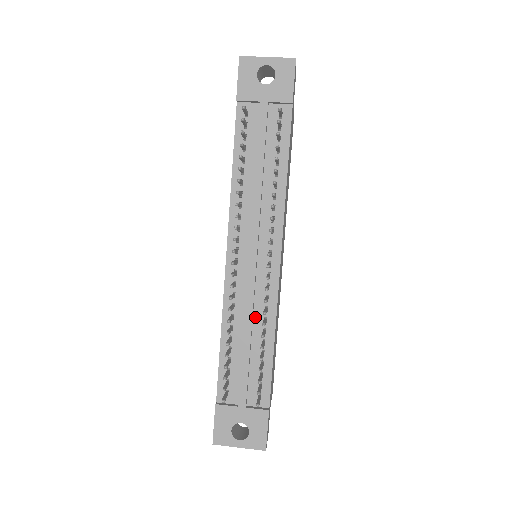
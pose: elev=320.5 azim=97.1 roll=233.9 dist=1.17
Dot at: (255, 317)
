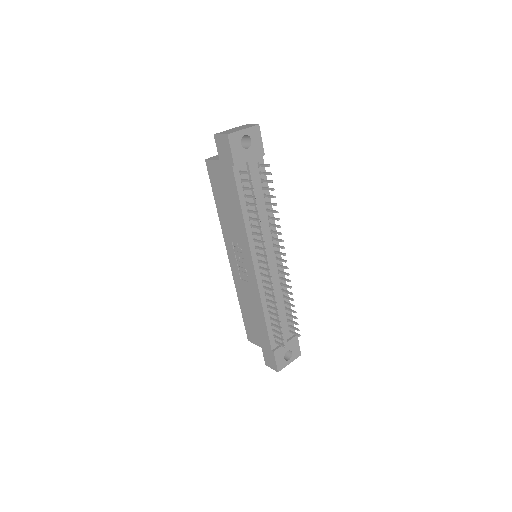
Dot at: (277, 292)
